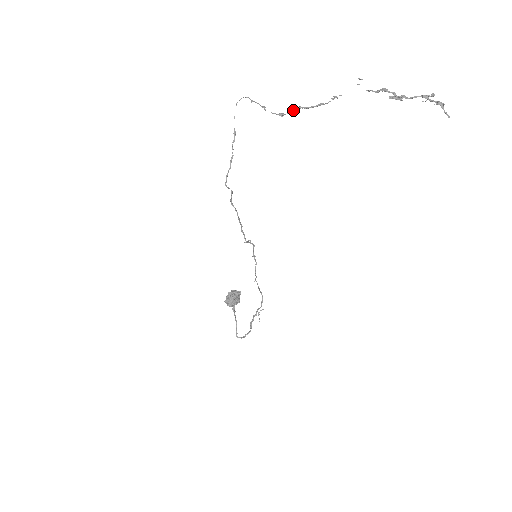
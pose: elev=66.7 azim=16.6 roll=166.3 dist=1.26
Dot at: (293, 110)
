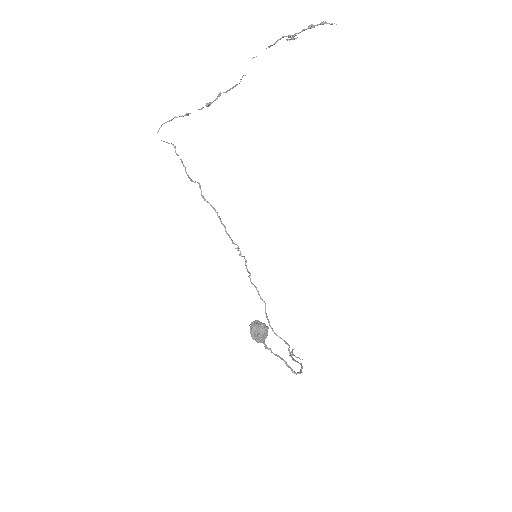
Dot at: occluded
